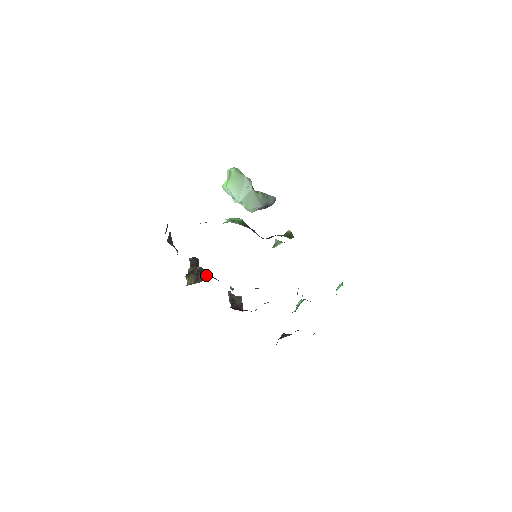
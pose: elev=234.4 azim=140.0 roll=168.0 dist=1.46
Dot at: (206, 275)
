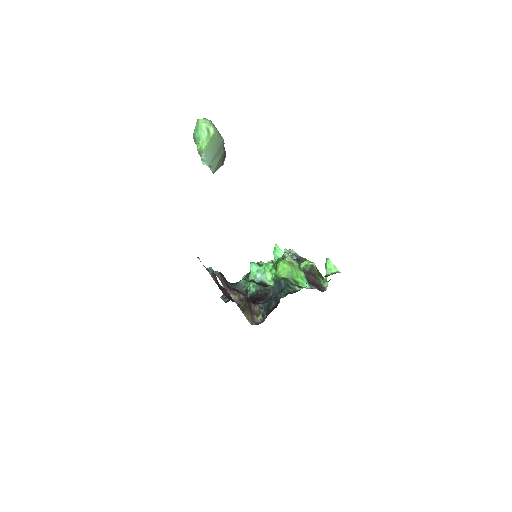
Dot at: (258, 307)
